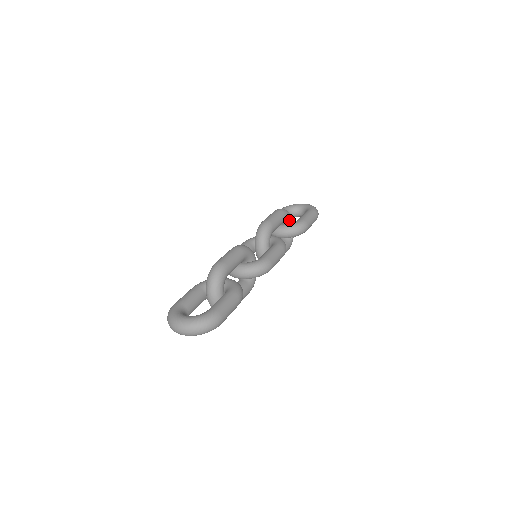
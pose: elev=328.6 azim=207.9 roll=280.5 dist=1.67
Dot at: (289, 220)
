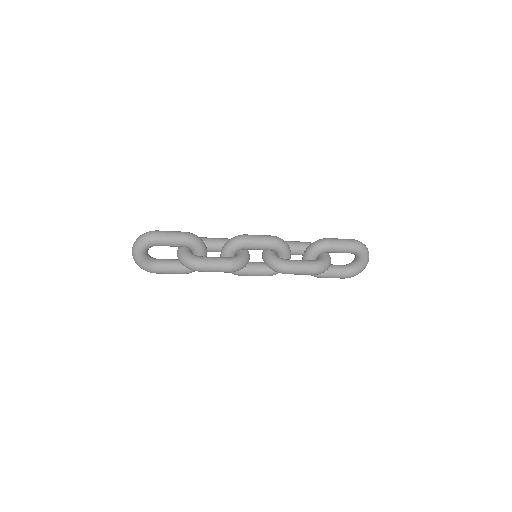
Dot at: occluded
